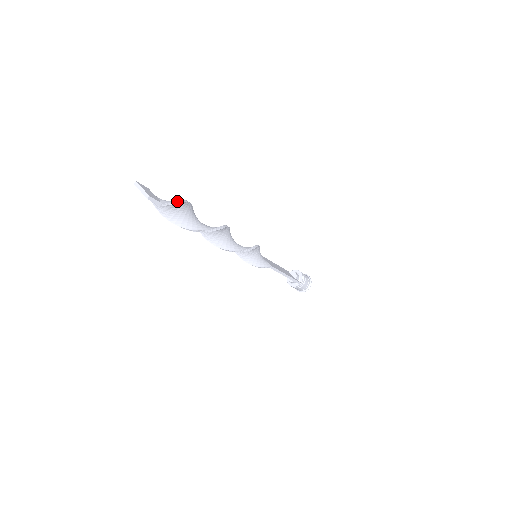
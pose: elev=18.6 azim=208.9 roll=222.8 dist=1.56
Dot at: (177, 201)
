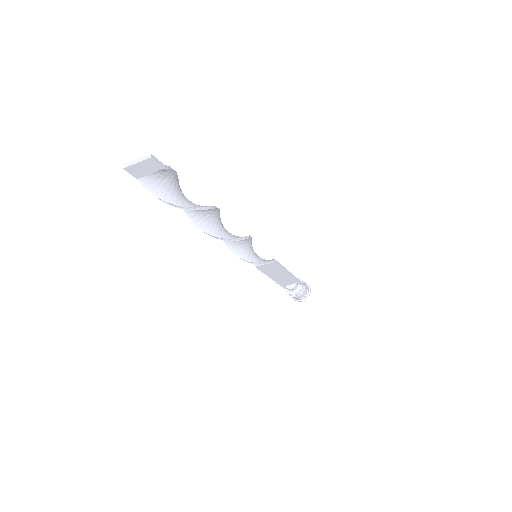
Dot at: (172, 170)
